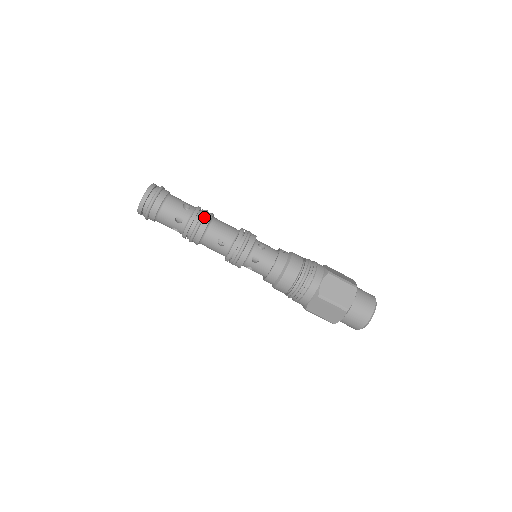
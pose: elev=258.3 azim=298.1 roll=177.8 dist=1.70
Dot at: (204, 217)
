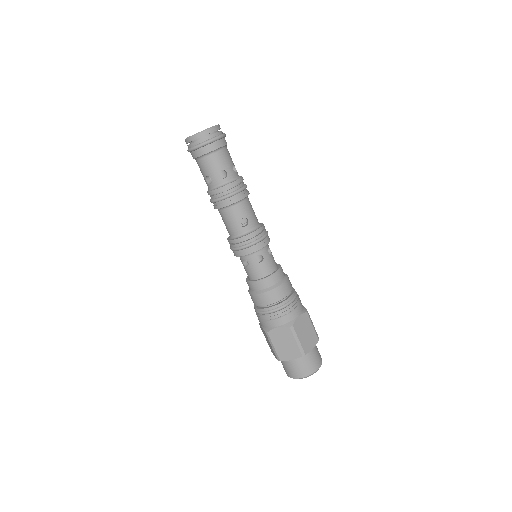
Dot at: (244, 189)
